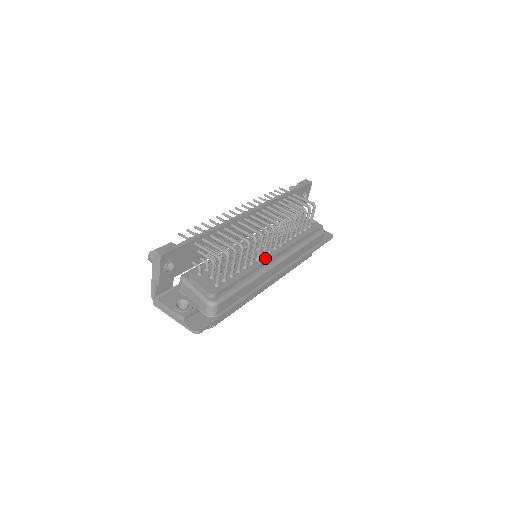
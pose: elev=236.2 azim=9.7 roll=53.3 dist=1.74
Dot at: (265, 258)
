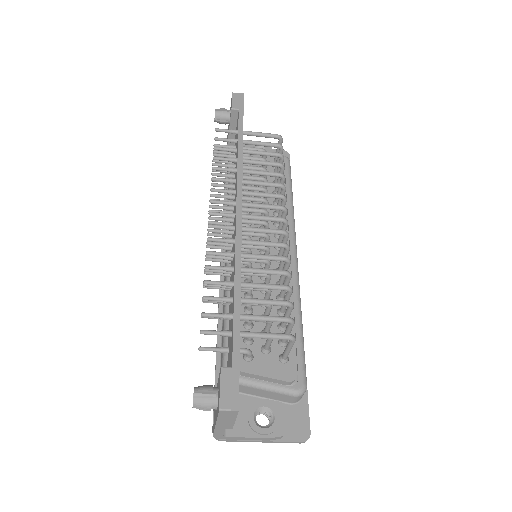
Dot at: occluded
